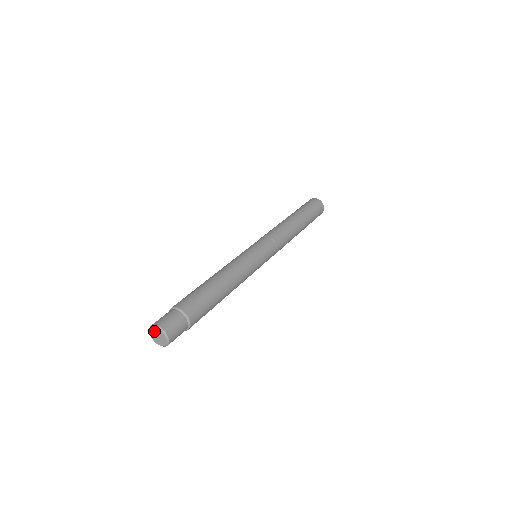
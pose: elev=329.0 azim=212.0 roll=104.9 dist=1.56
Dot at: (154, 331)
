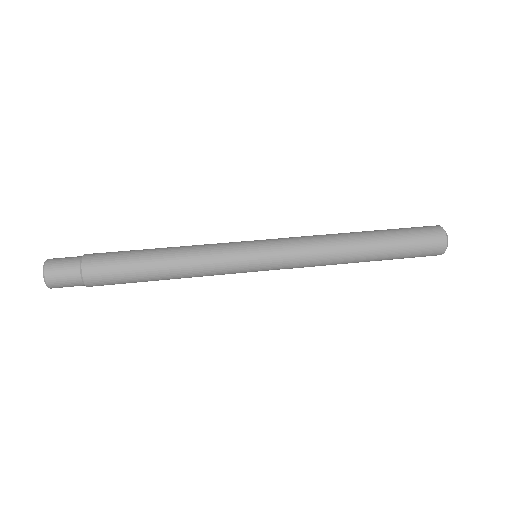
Dot at: occluded
